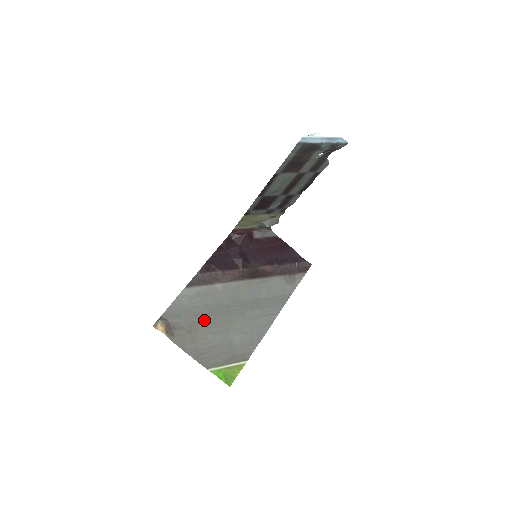
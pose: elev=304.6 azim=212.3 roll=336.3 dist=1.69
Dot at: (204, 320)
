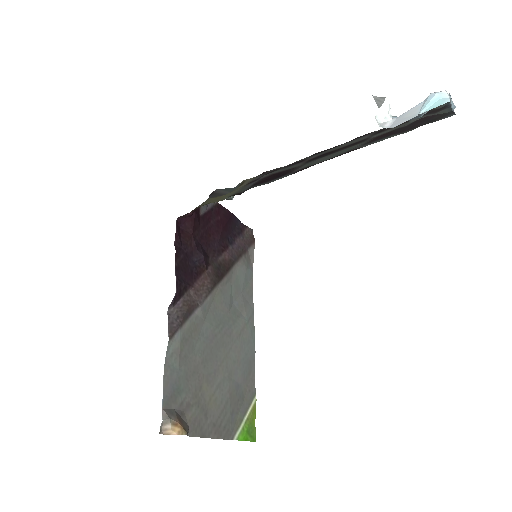
Dot at: (203, 374)
